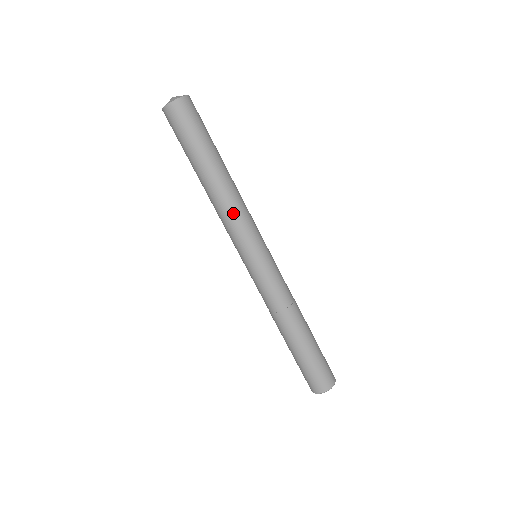
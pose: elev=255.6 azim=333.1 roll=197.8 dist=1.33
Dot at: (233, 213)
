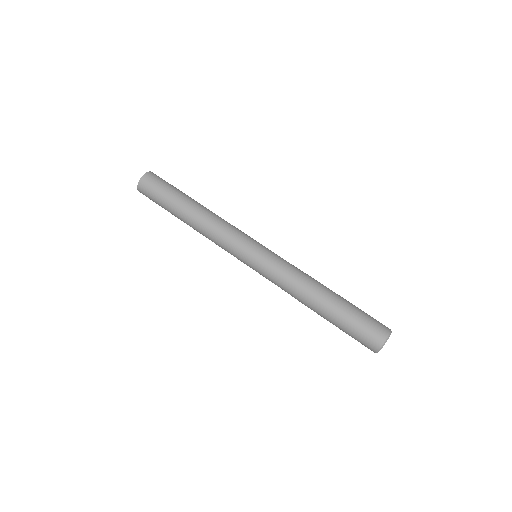
Dot at: (213, 236)
